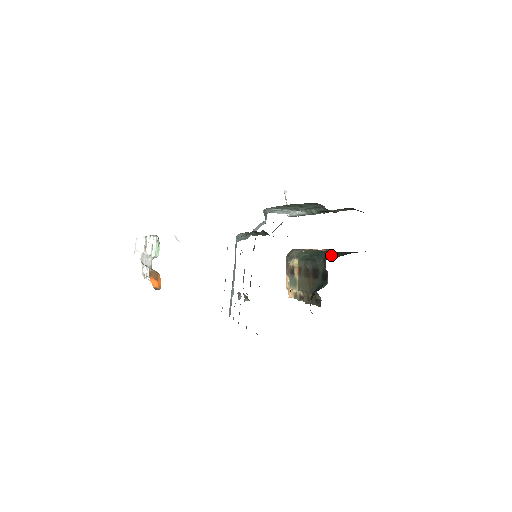
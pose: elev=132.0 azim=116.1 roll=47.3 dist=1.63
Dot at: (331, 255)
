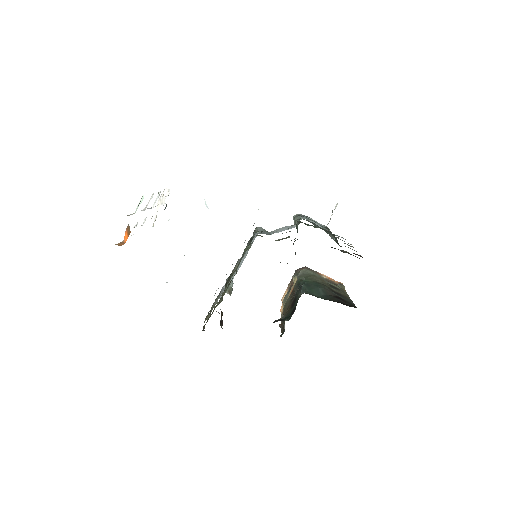
Dot at: (319, 293)
